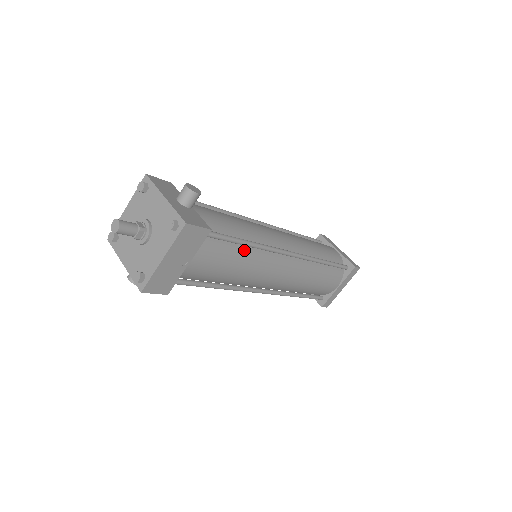
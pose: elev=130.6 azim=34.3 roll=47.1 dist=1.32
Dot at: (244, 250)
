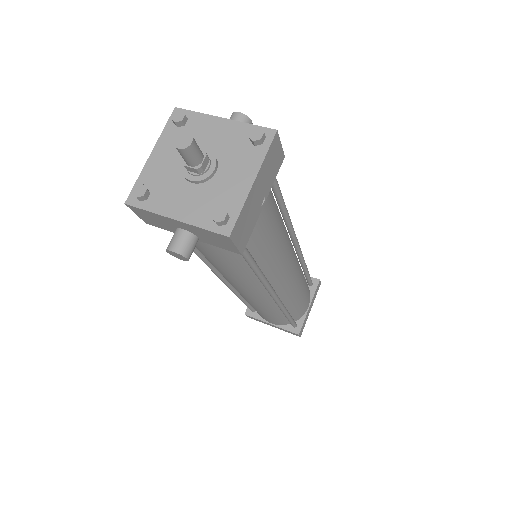
Dot at: occluded
